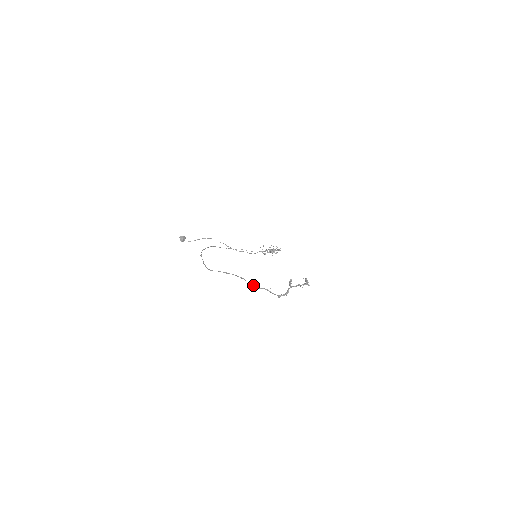
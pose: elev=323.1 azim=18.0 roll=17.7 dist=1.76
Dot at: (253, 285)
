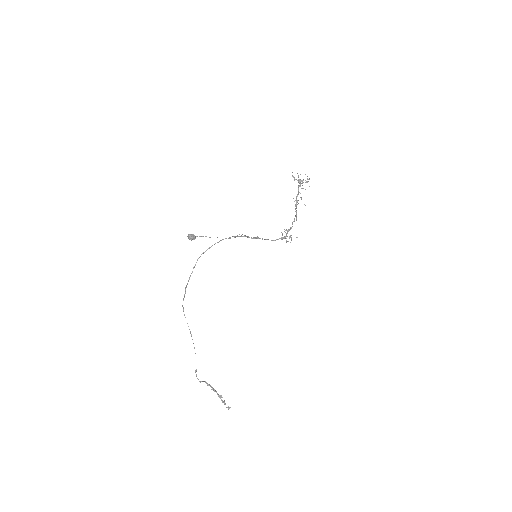
Dot at: occluded
